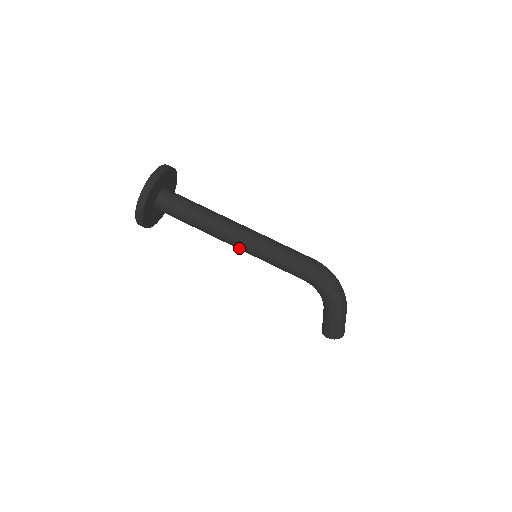
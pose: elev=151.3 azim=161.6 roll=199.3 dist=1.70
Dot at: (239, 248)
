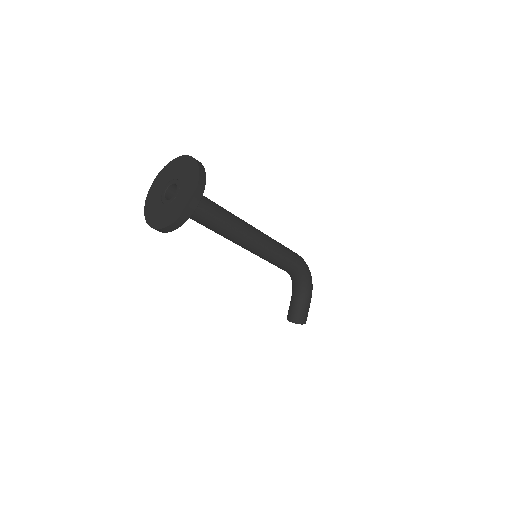
Dot at: (253, 247)
